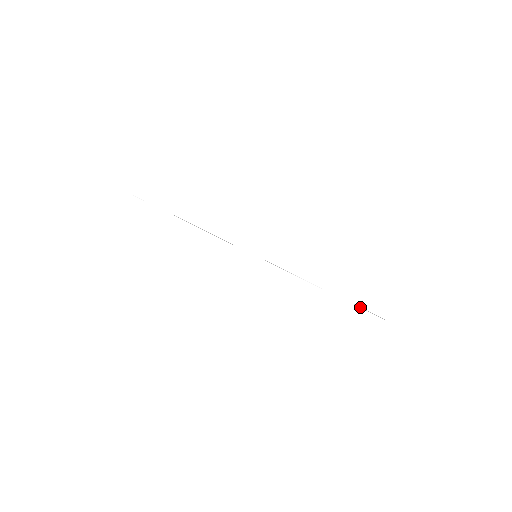
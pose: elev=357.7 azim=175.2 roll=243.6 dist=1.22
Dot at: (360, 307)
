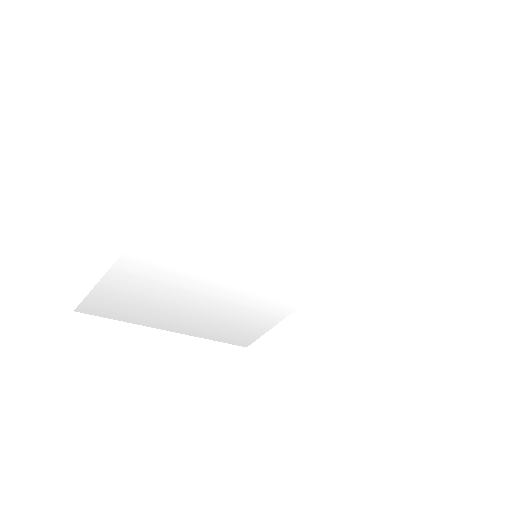
Dot at: (236, 150)
